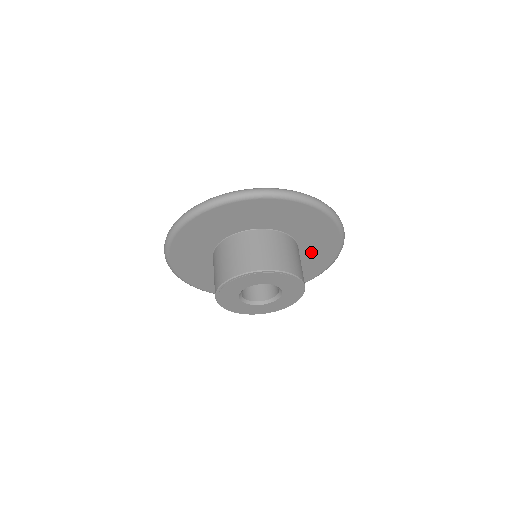
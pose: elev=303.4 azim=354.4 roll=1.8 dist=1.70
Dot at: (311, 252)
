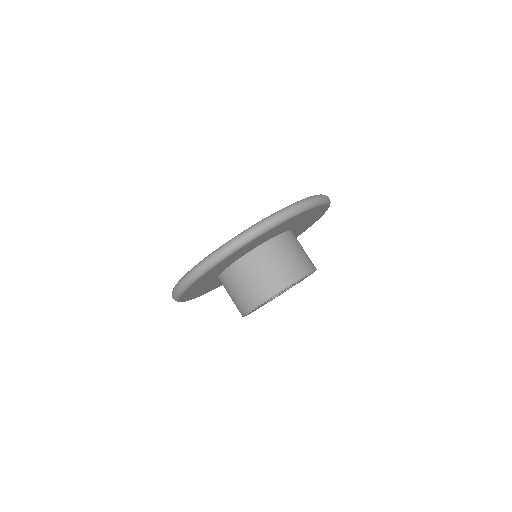
Dot at: (302, 222)
